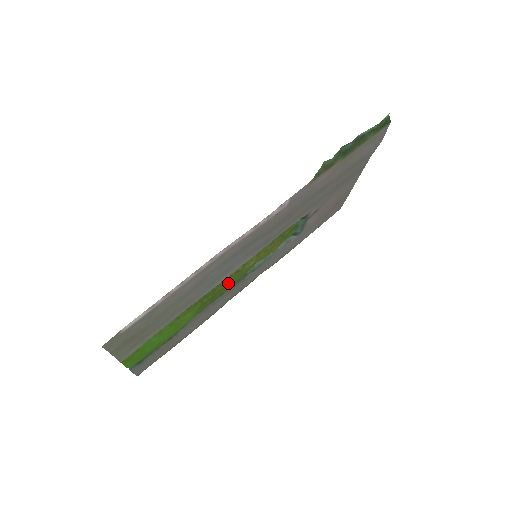
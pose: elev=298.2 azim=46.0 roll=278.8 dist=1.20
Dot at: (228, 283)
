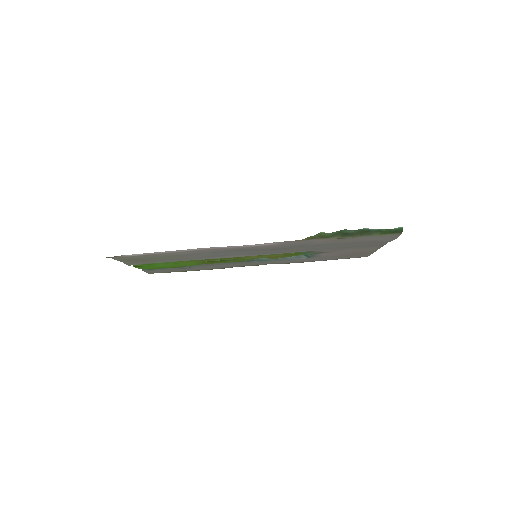
Dot at: (229, 260)
